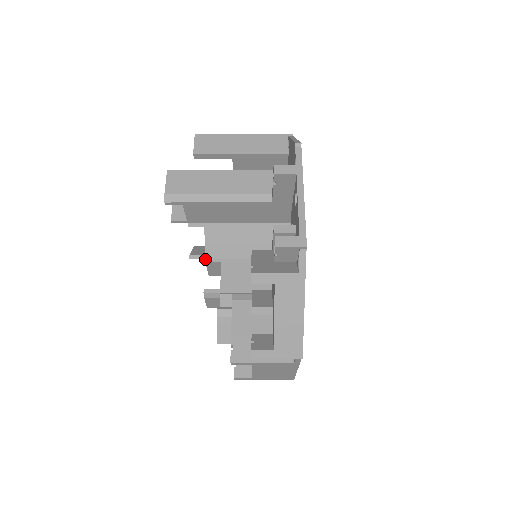
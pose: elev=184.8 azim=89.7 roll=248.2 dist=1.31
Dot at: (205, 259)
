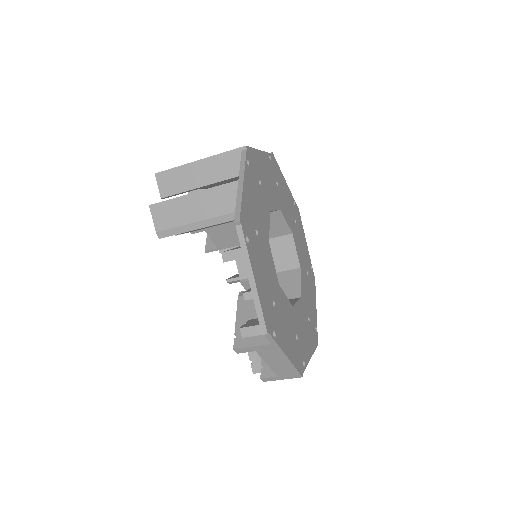
Dot at: (219, 251)
